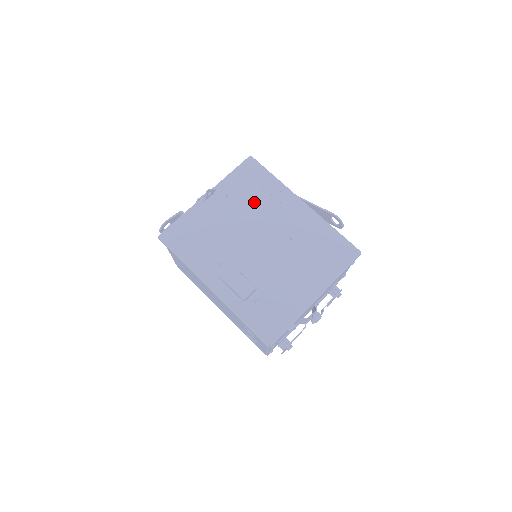
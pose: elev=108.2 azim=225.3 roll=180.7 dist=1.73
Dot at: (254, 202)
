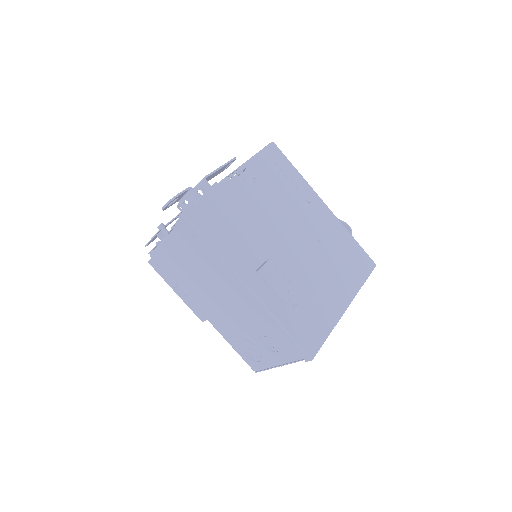
Dot at: (282, 193)
